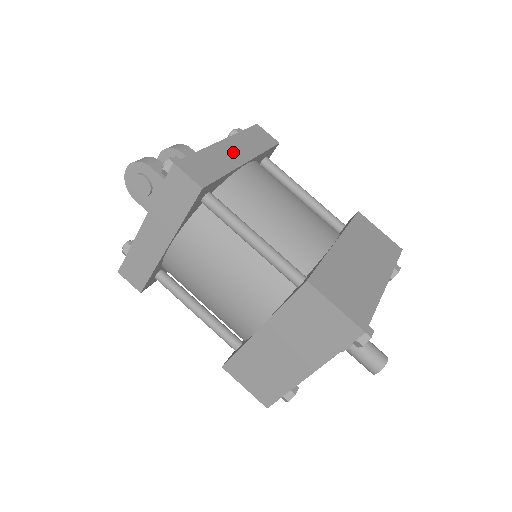
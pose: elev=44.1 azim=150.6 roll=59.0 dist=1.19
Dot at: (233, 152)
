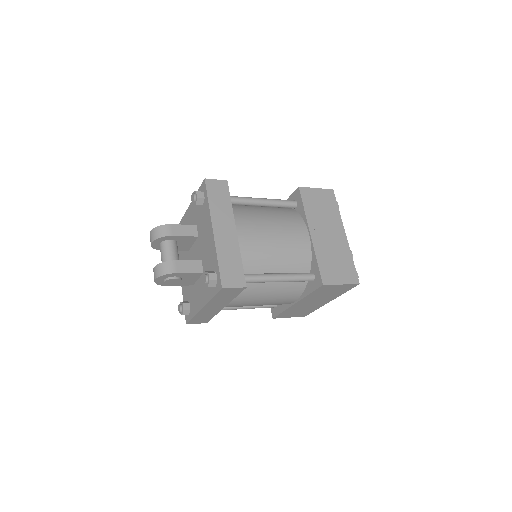
Dot at: (225, 232)
